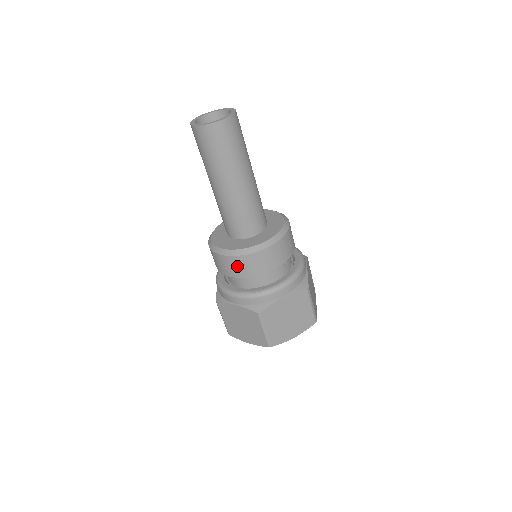
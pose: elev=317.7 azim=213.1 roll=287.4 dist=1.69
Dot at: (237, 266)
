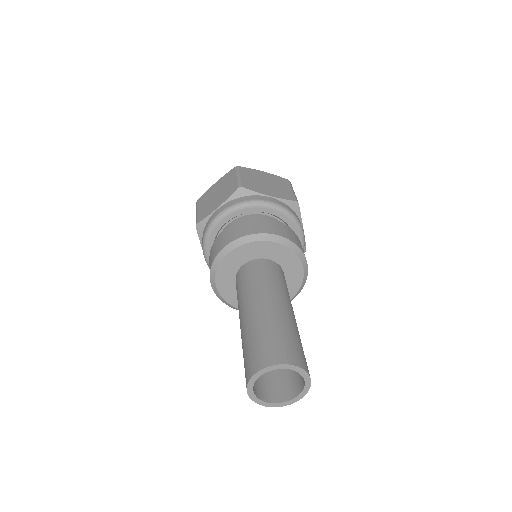
Dot at: occluded
